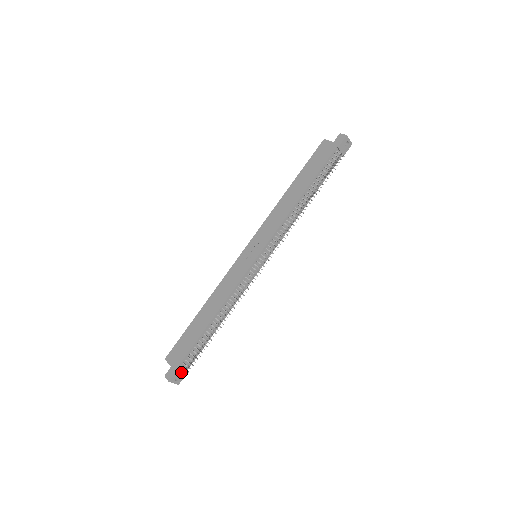
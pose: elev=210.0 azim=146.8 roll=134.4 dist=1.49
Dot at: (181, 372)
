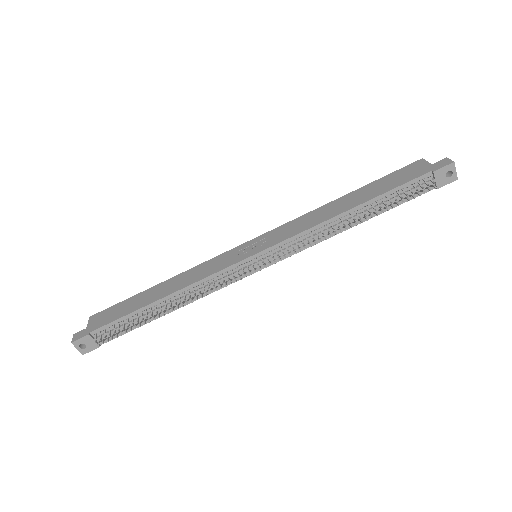
Dot at: (92, 341)
